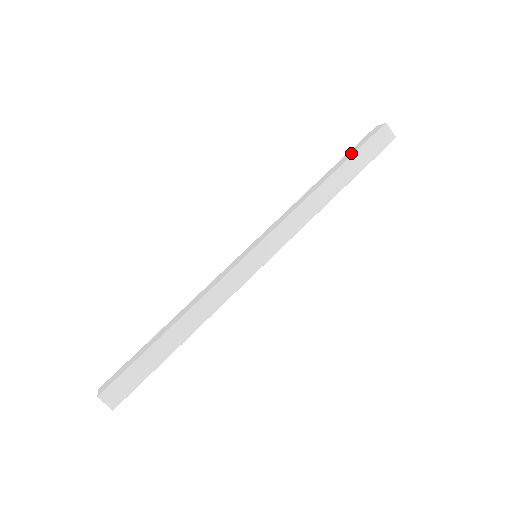
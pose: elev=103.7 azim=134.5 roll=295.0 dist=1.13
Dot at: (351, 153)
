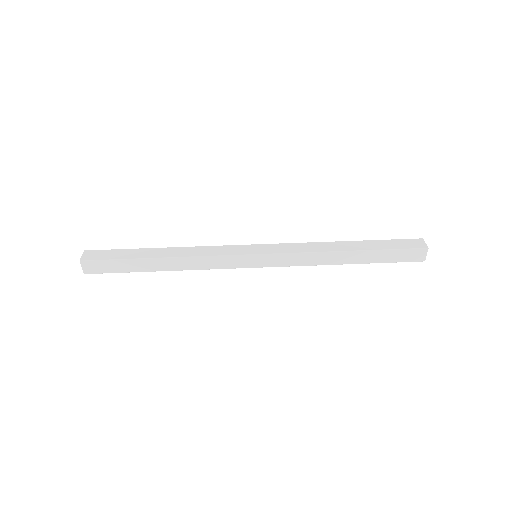
Dot at: occluded
